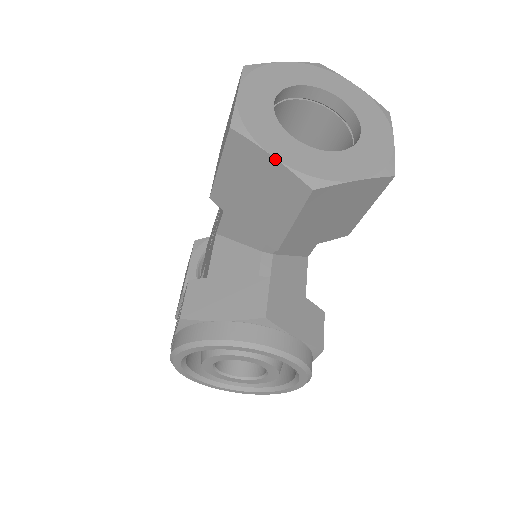
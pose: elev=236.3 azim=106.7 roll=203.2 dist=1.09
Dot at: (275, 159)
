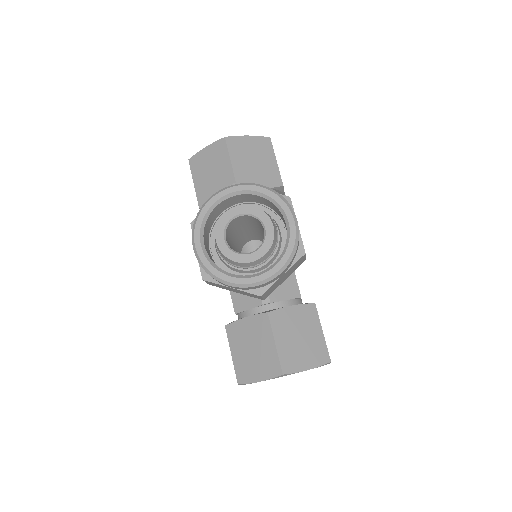
Dot at: (207, 146)
